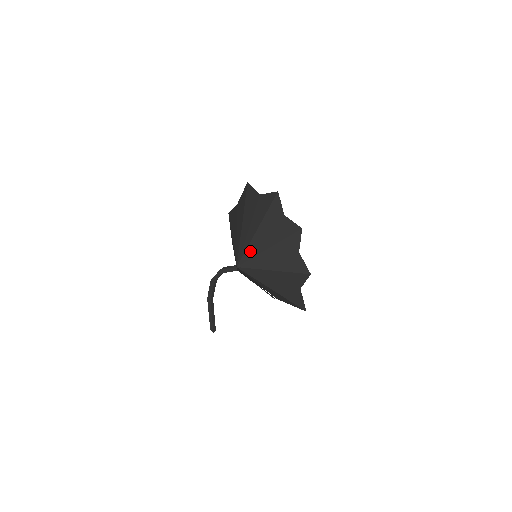
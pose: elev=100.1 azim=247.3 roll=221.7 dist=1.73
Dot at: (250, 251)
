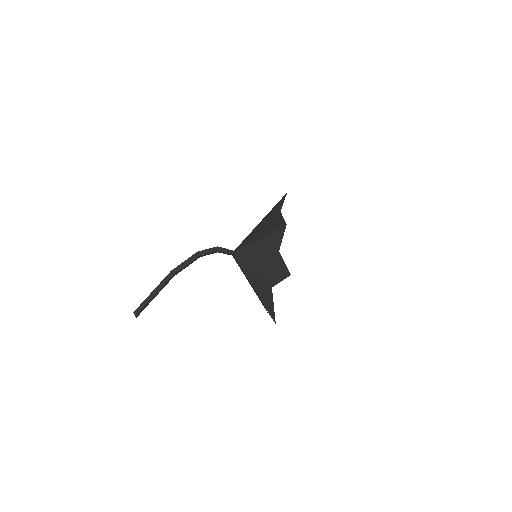
Dot at: occluded
